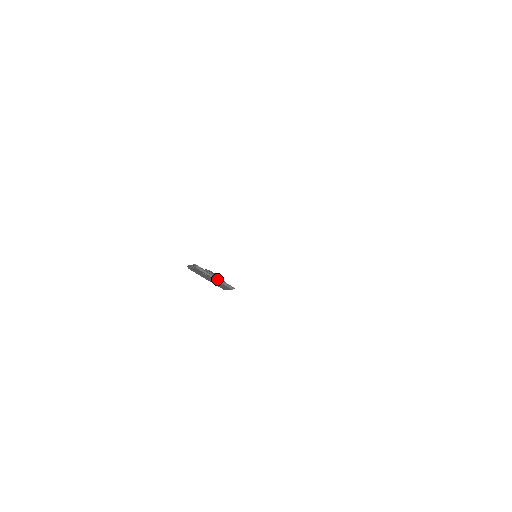
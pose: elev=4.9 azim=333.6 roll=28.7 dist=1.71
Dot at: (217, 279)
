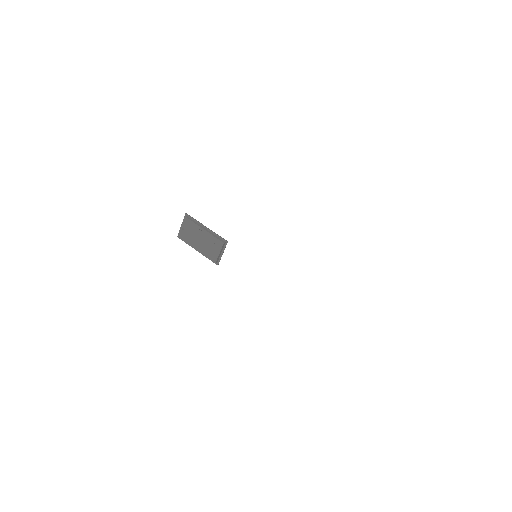
Dot at: (208, 231)
